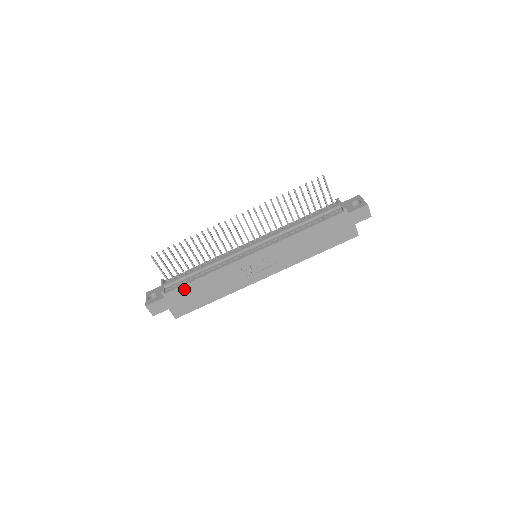
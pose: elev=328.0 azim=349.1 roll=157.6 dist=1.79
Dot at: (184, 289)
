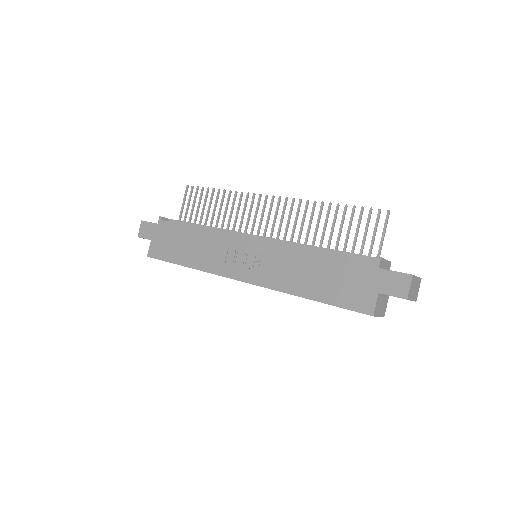
Dot at: (175, 228)
